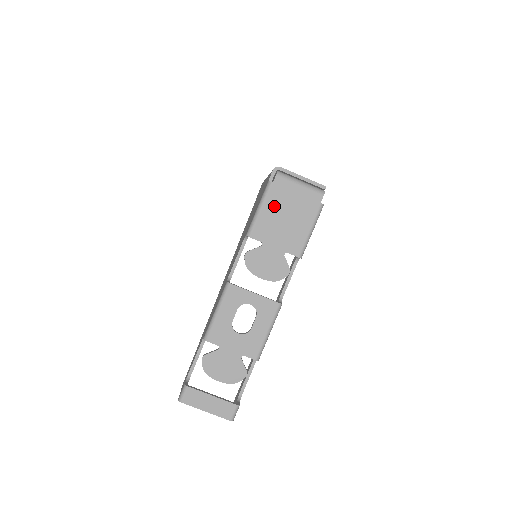
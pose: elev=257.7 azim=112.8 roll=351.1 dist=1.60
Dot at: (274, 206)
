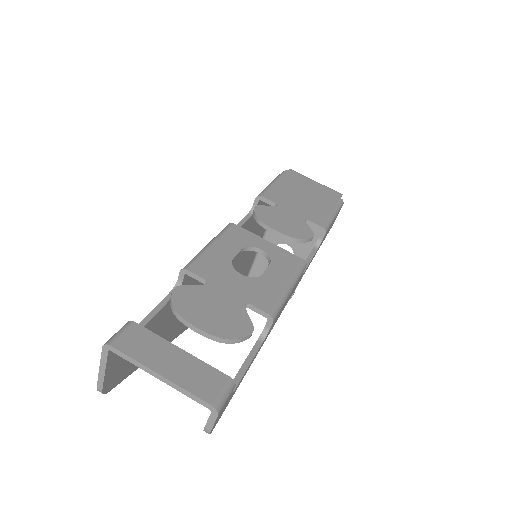
Dot at: (289, 185)
